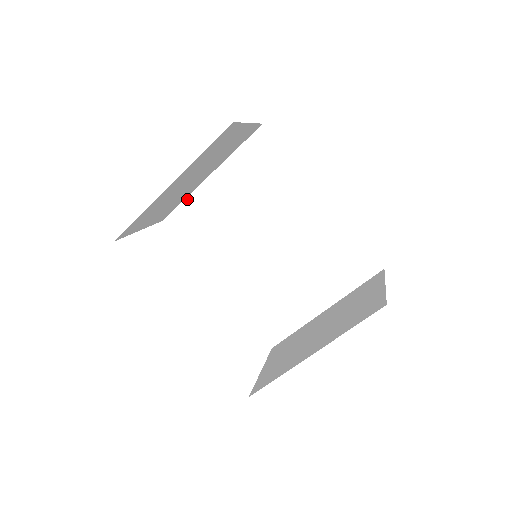
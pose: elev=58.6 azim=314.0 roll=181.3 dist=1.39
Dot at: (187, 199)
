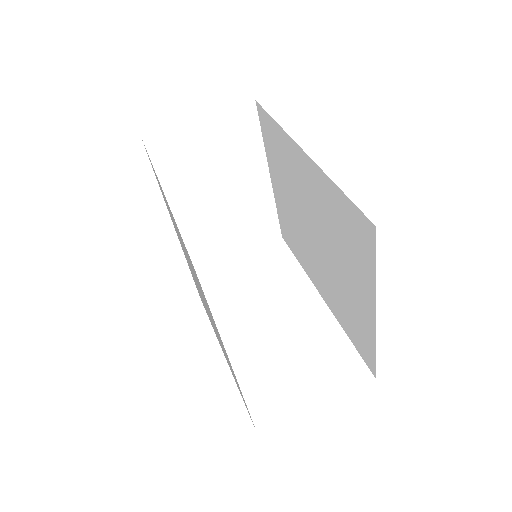
Dot at: (277, 208)
